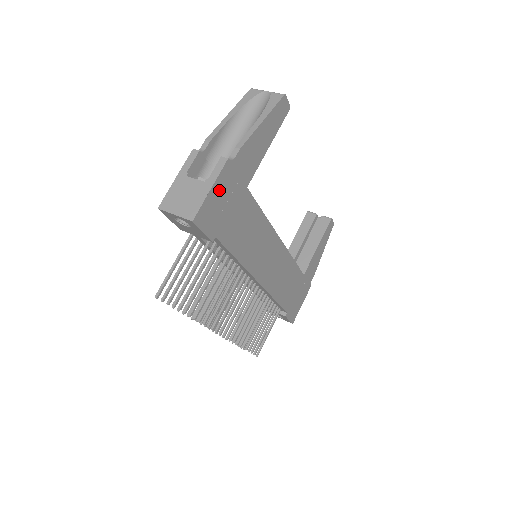
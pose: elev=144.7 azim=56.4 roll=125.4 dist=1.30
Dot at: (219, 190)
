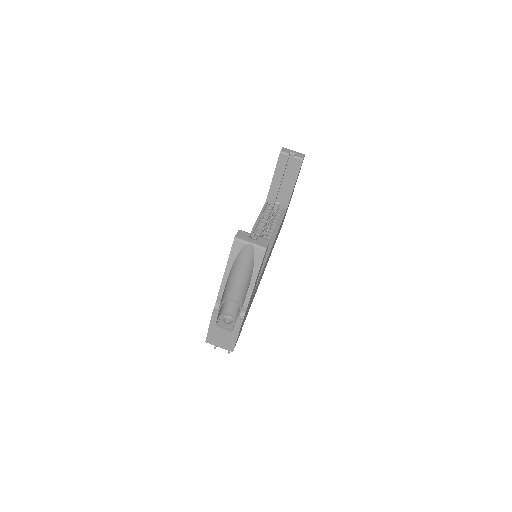
Dot at: occluded
